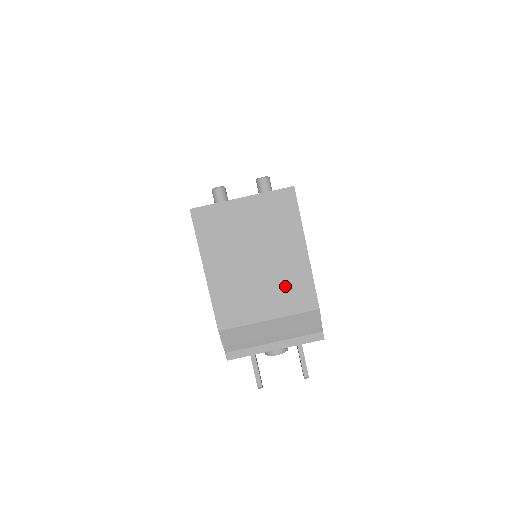
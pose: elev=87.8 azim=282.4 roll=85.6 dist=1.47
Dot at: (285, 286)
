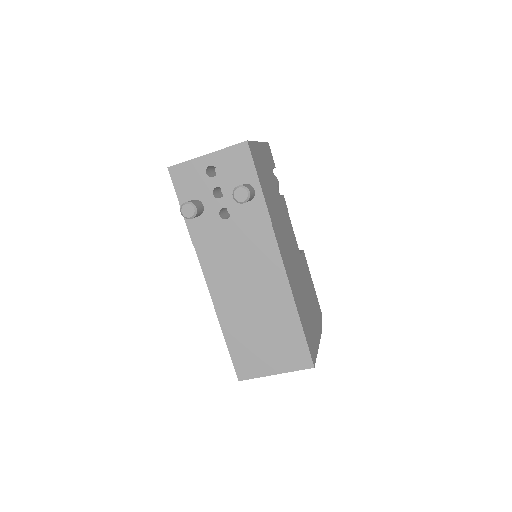
Dot at: occluded
